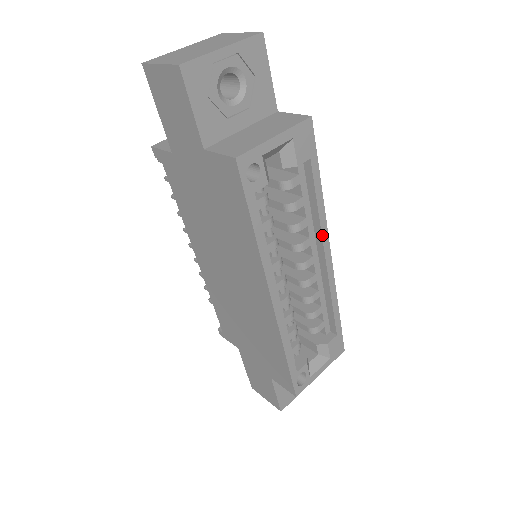
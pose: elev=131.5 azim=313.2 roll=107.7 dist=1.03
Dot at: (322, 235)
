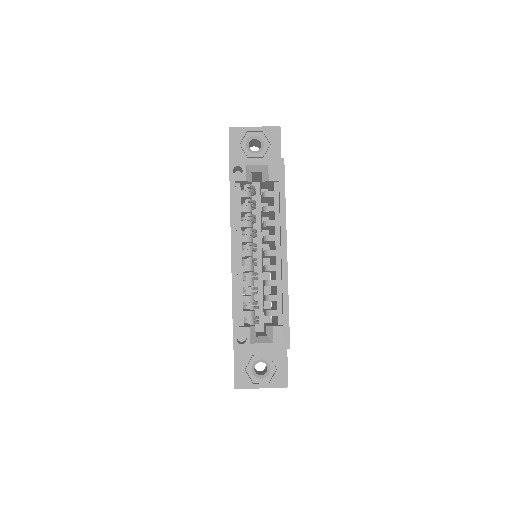
Dot at: (281, 233)
